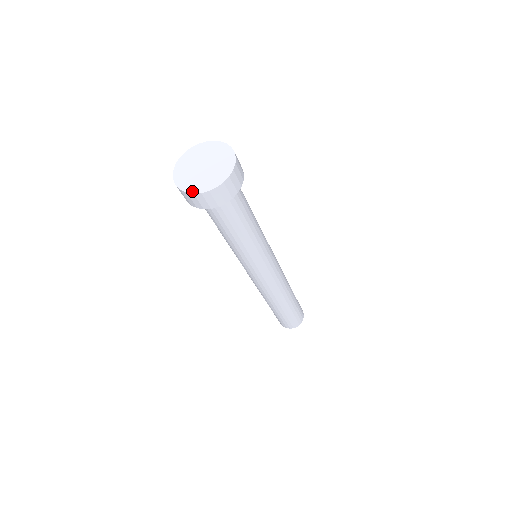
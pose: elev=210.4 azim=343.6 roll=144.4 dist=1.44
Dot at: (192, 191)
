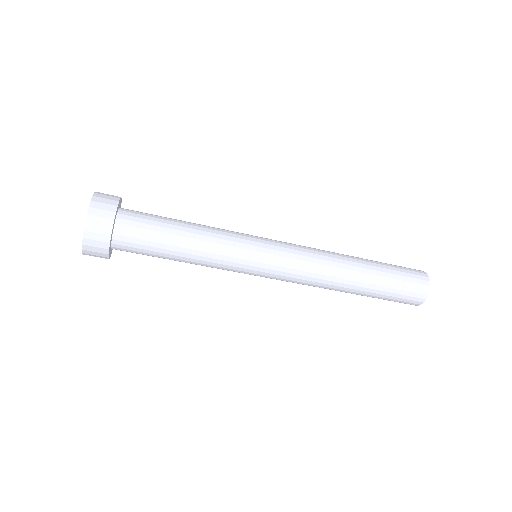
Dot at: (82, 248)
